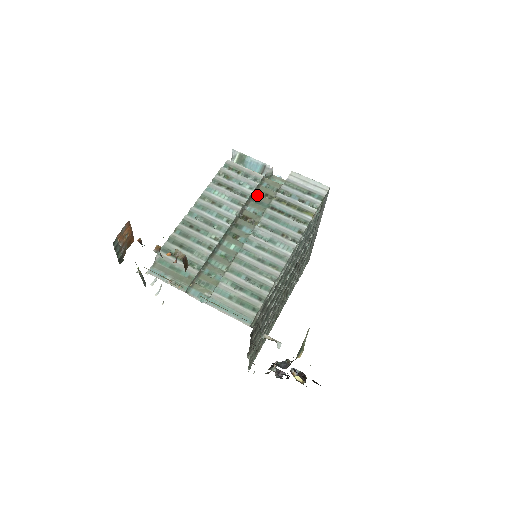
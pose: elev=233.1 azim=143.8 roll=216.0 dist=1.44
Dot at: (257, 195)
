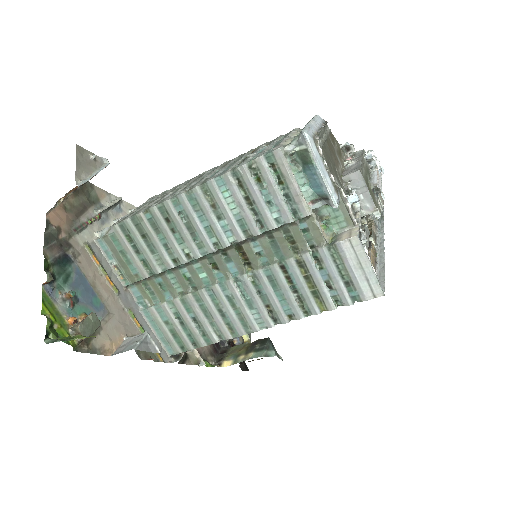
Dot at: (280, 233)
